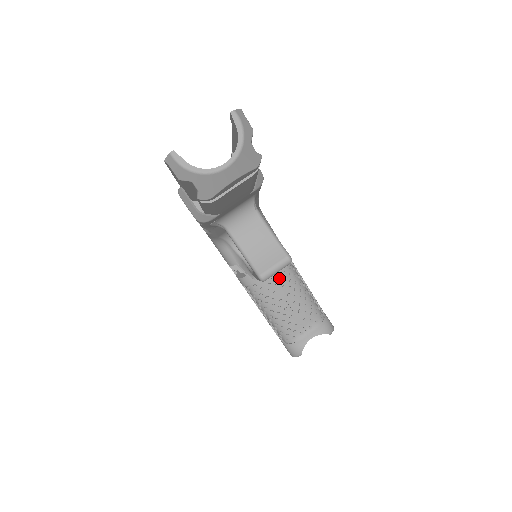
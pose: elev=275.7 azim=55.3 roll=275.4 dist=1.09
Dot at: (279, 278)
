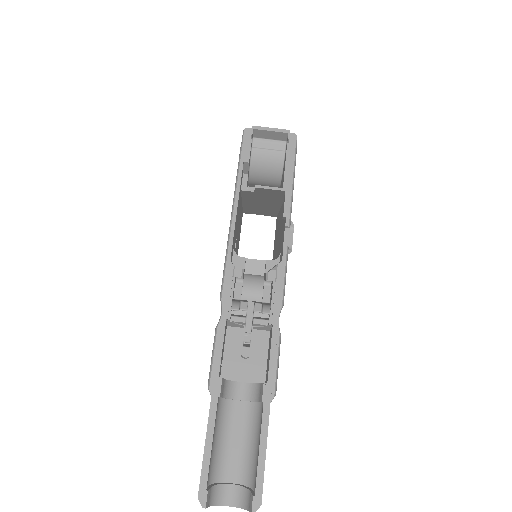
Dot at: occluded
